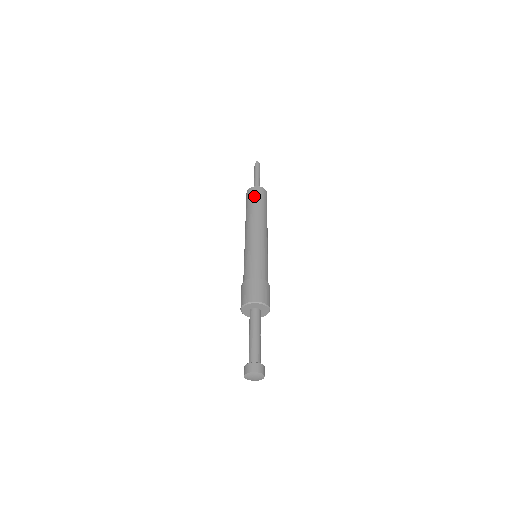
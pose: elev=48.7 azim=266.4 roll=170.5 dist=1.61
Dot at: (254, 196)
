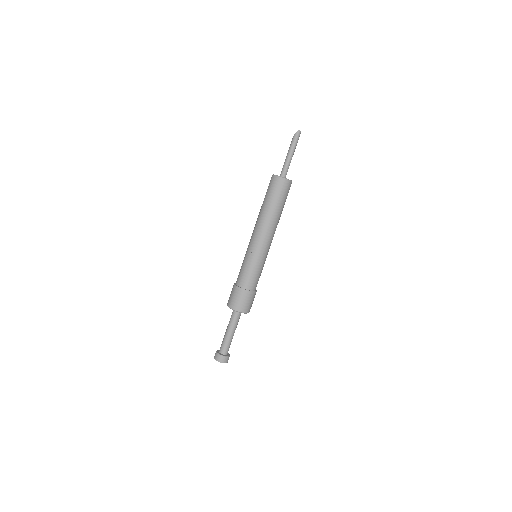
Dot at: (279, 192)
